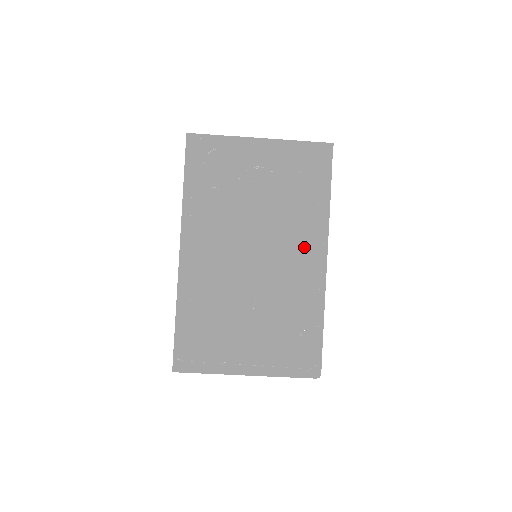
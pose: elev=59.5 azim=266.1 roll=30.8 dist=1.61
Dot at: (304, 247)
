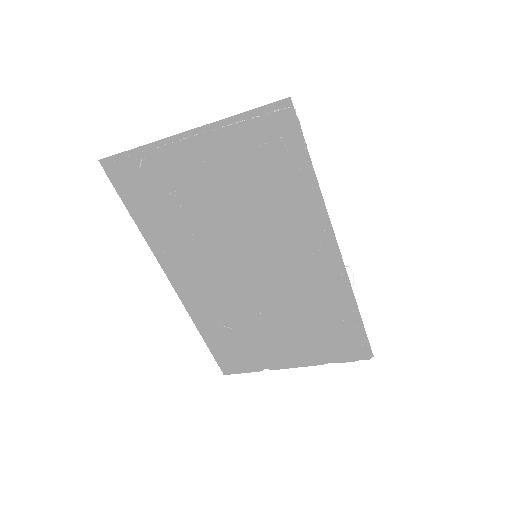
Dot at: occluded
